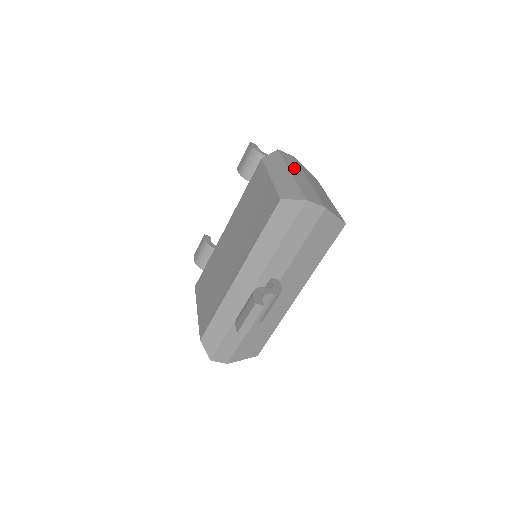
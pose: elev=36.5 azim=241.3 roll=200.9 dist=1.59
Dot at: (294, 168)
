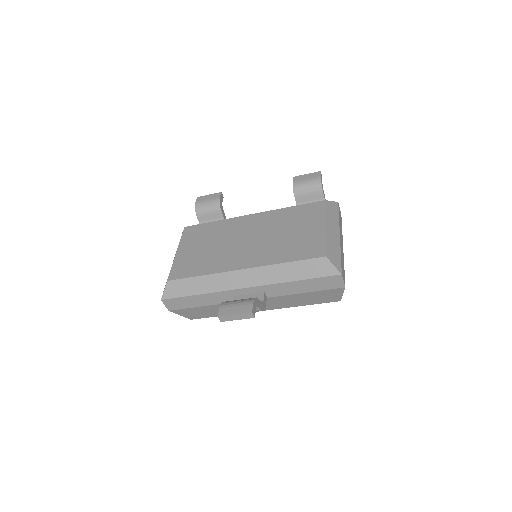
Dot at: occluded
